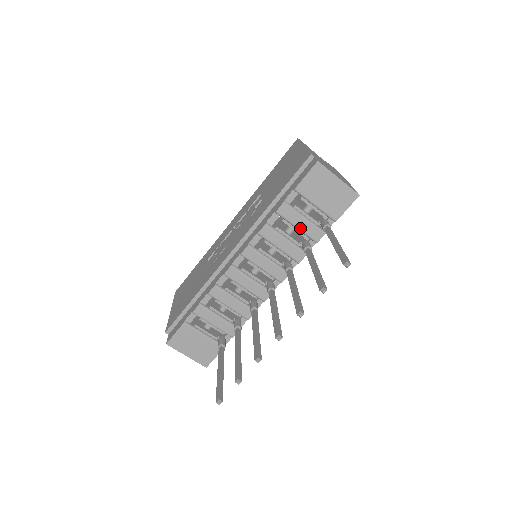
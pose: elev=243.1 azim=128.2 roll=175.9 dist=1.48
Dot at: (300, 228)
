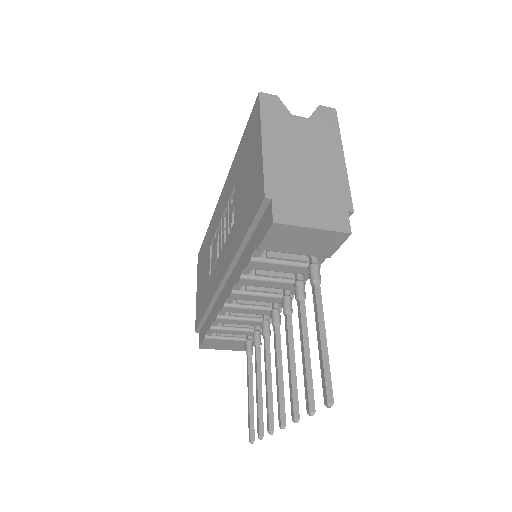
Dot at: (285, 272)
